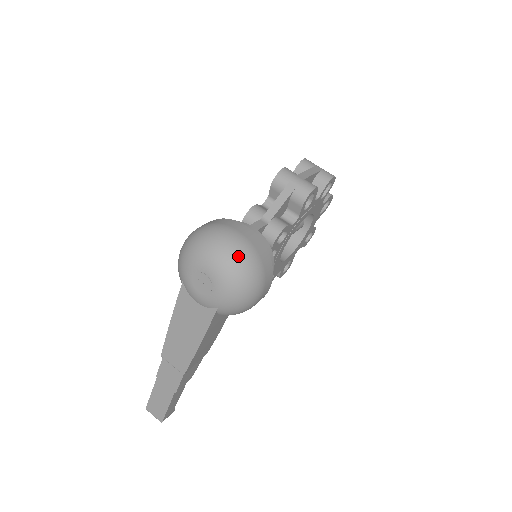
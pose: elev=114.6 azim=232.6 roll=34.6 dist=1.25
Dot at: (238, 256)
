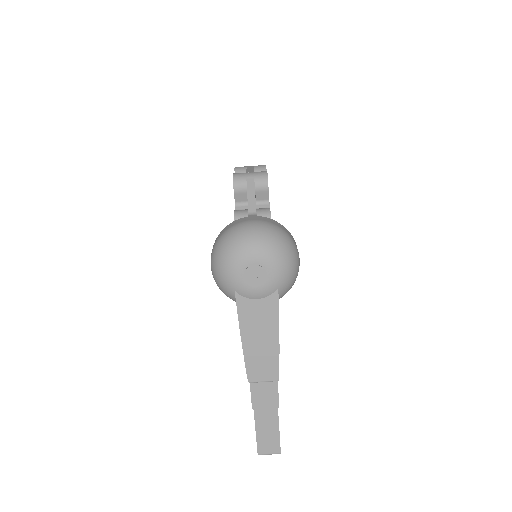
Dot at: (268, 233)
